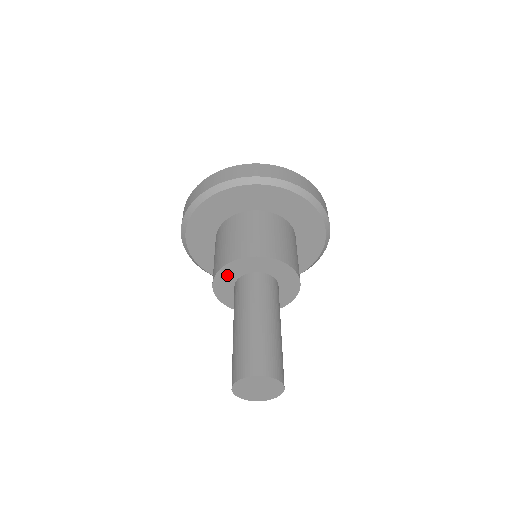
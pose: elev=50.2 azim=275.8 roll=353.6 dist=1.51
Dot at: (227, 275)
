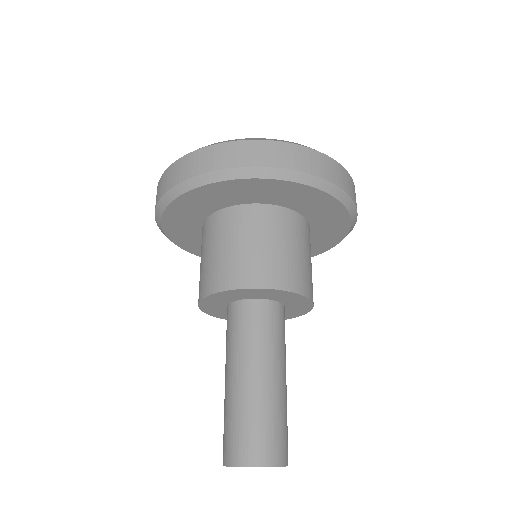
Dot at: (216, 300)
